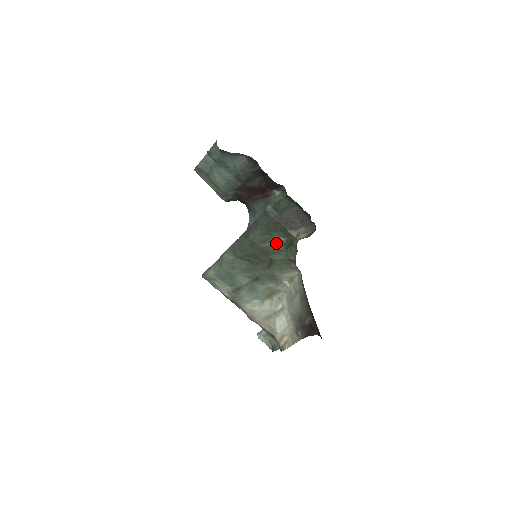
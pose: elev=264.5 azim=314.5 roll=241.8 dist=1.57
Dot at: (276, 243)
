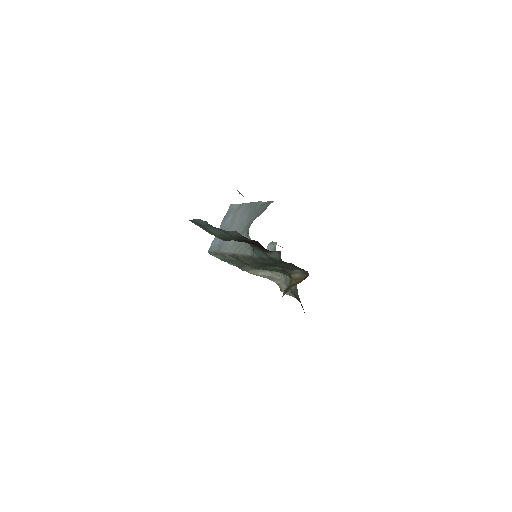
Dot at: (273, 268)
